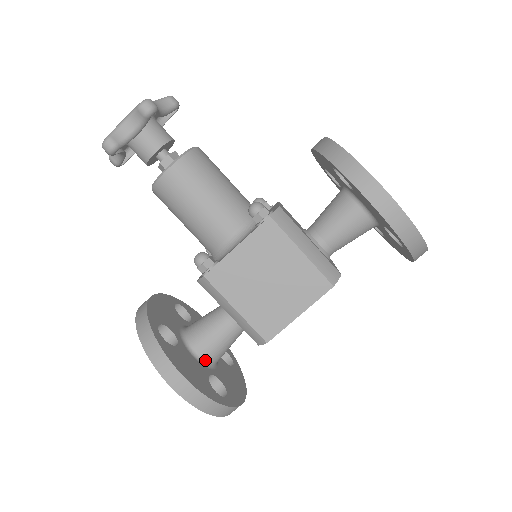
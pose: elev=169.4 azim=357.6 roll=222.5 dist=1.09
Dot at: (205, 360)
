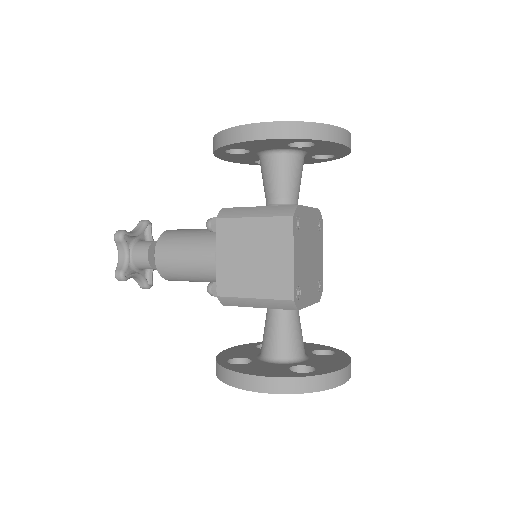
Dot at: (284, 359)
